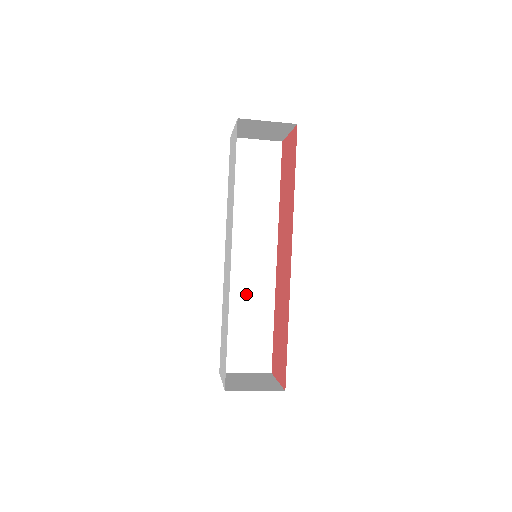
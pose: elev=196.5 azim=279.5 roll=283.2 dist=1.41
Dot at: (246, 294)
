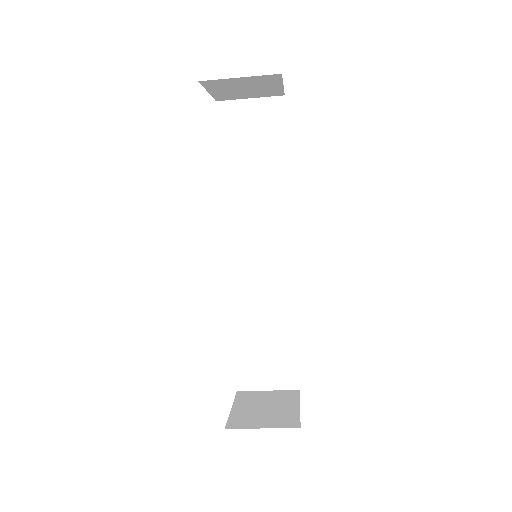
Dot at: (258, 298)
